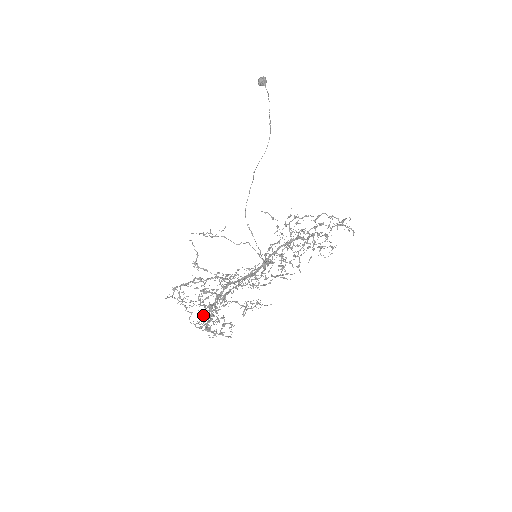
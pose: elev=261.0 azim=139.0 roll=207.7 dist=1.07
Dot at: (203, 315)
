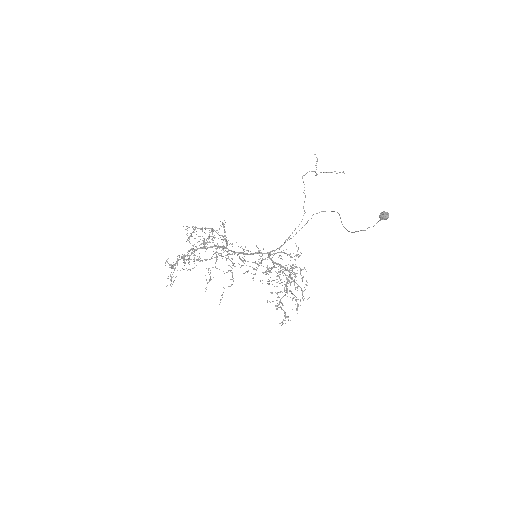
Dot at: (192, 249)
